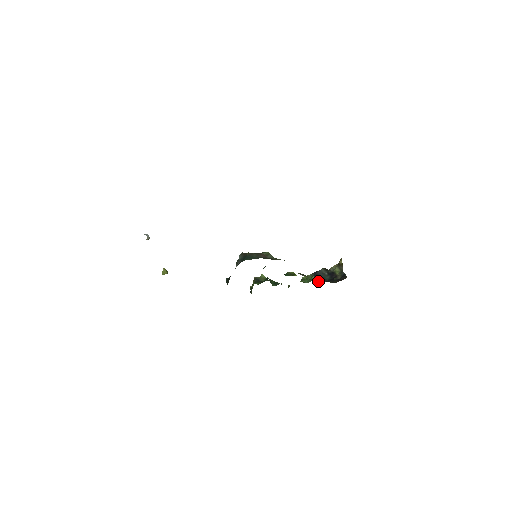
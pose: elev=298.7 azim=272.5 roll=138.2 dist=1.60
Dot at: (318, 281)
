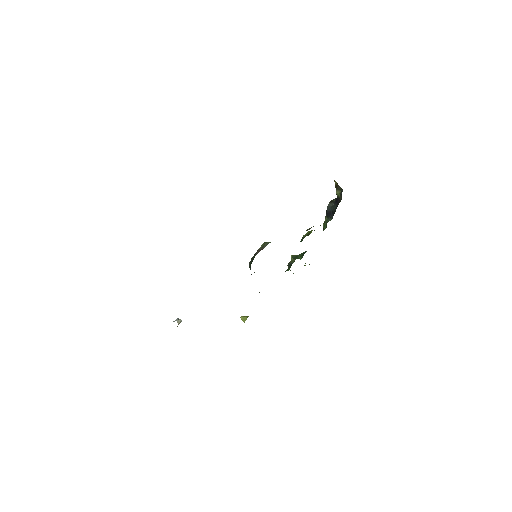
Dot at: occluded
